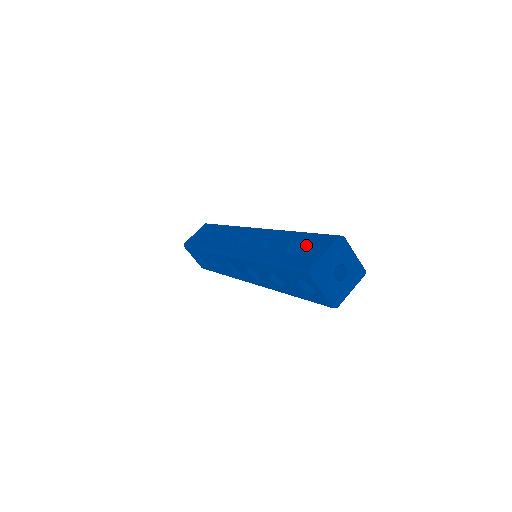
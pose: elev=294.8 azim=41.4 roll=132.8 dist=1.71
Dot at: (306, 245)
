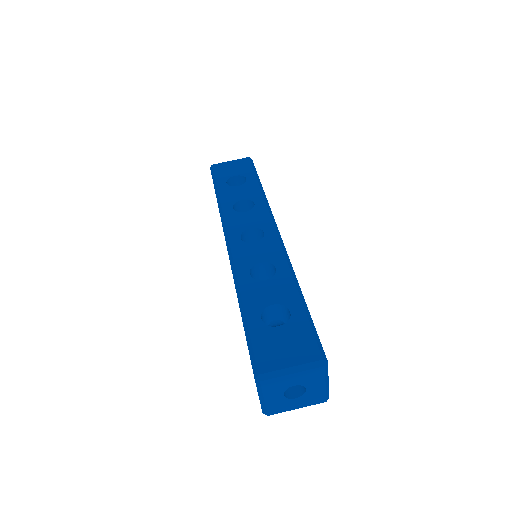
Dot at: (287, 328)
